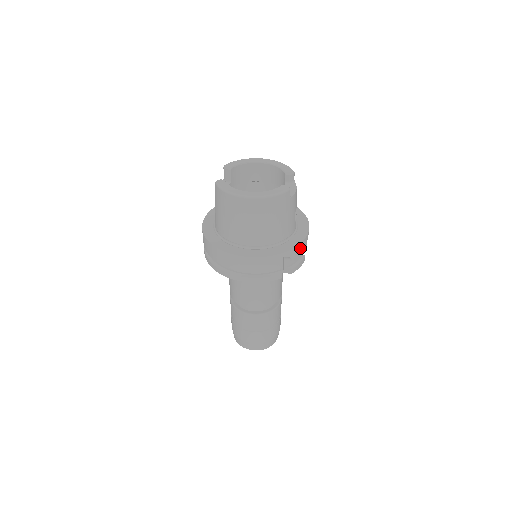
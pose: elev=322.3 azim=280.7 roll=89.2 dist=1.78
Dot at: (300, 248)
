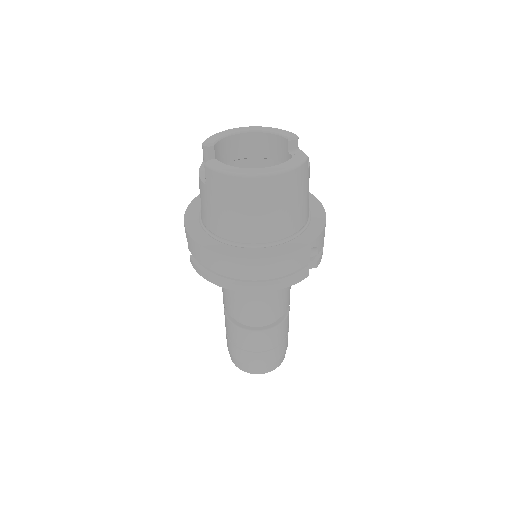
Dot at: (323, 233)
